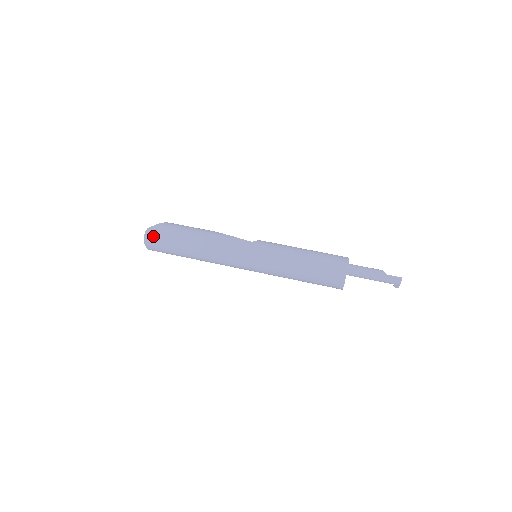
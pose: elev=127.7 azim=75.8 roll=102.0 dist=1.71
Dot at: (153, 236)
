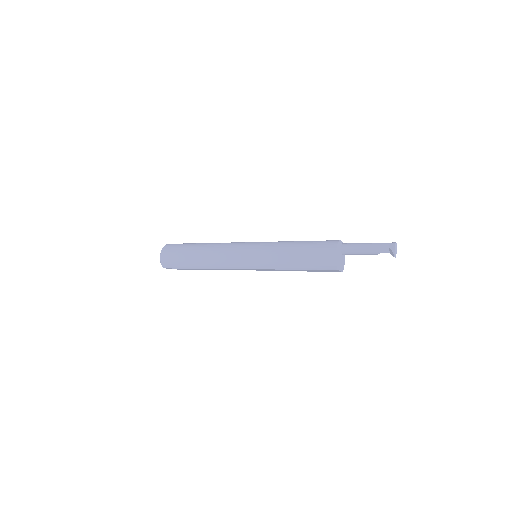
Dot at: occluded
